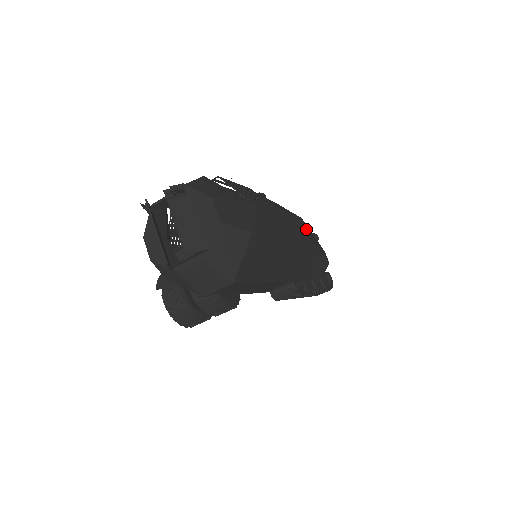
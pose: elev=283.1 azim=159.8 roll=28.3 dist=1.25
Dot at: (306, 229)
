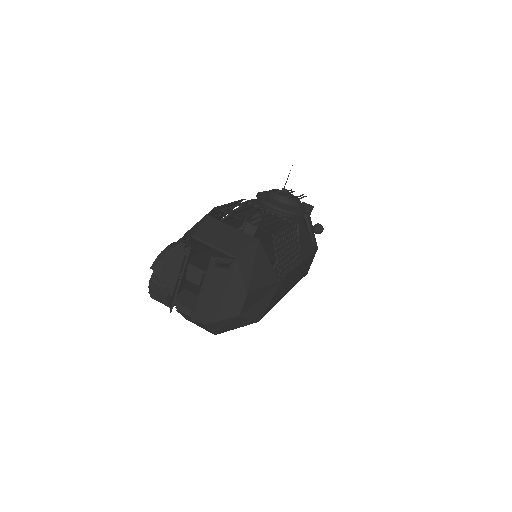
Dot at: occluded
